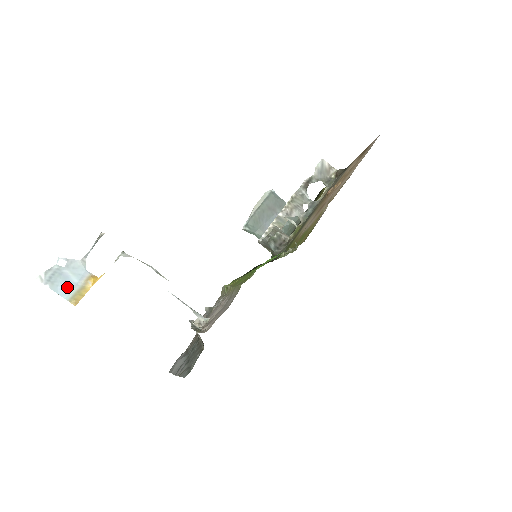
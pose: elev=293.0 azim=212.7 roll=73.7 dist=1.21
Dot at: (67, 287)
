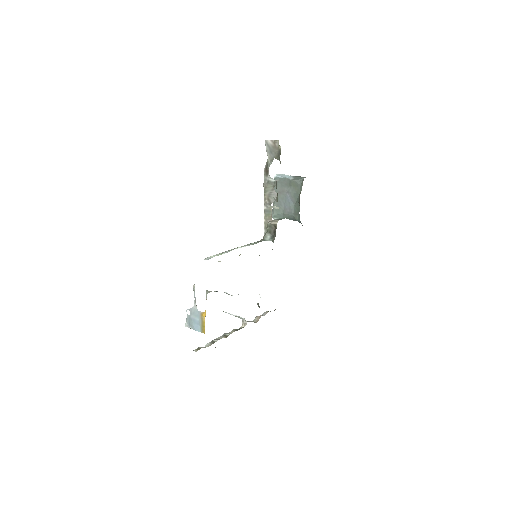
Dot at: (197, 325)
